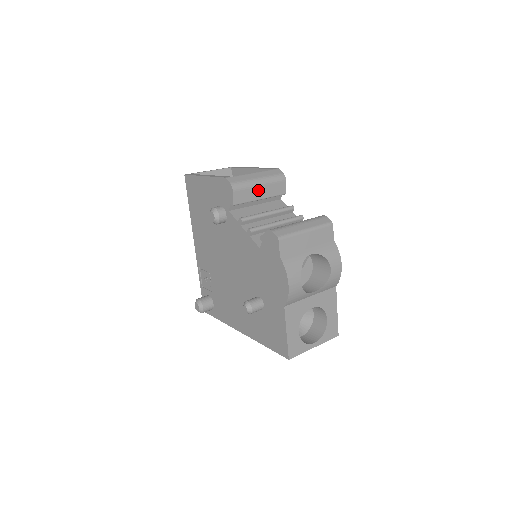
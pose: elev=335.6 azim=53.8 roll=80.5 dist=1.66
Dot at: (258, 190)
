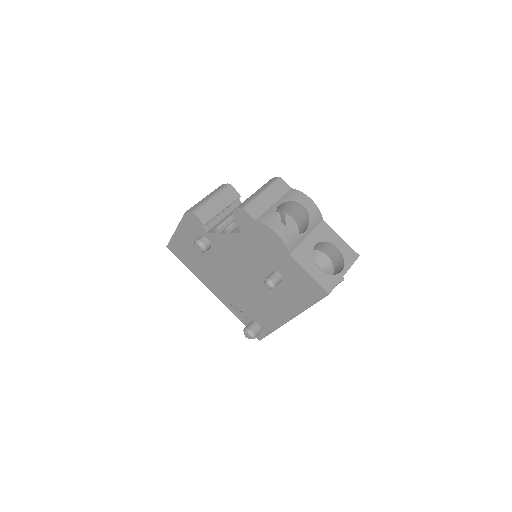
Dot at: (216, 204)
